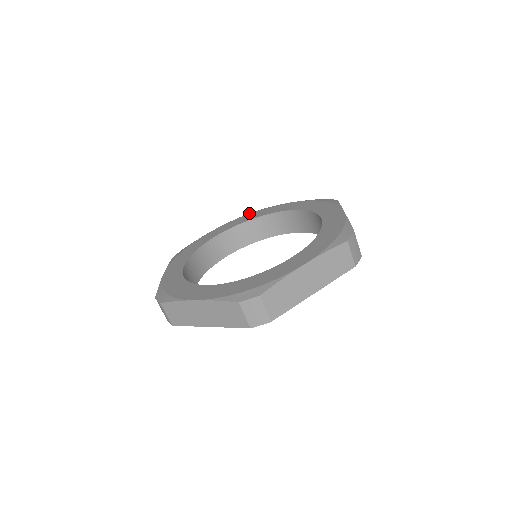
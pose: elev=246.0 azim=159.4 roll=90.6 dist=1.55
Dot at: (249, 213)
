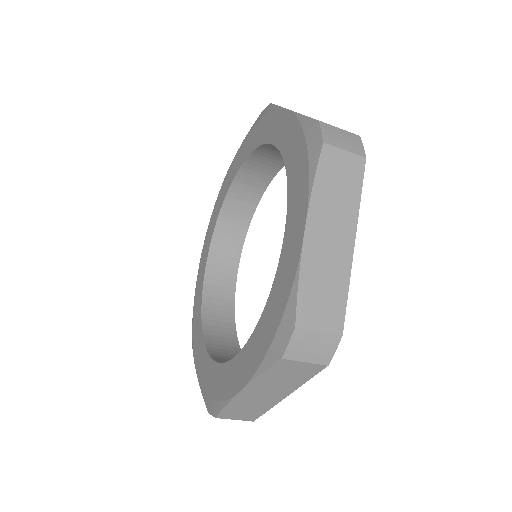
Dot at: (260, 114)
